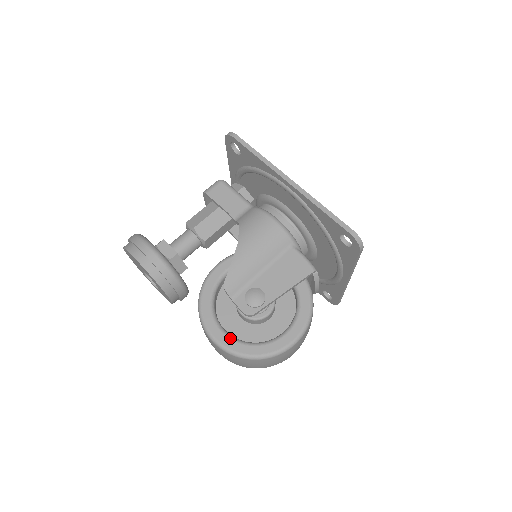
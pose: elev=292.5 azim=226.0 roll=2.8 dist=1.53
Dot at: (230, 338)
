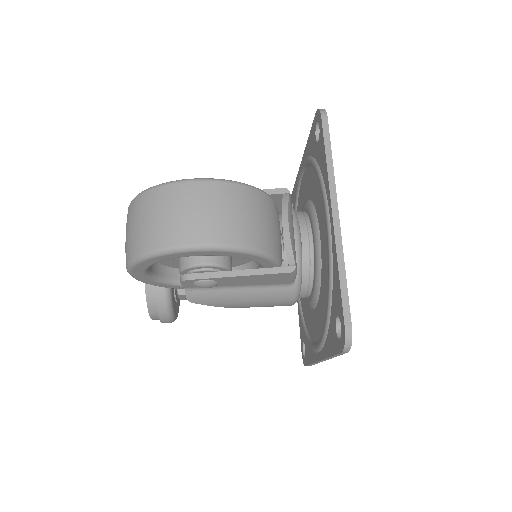
Dot at: occluded
